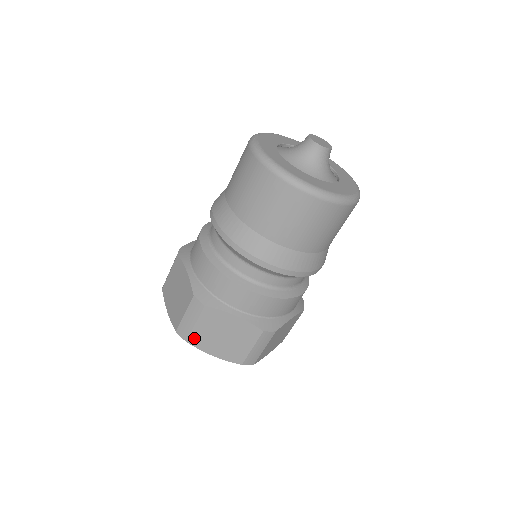
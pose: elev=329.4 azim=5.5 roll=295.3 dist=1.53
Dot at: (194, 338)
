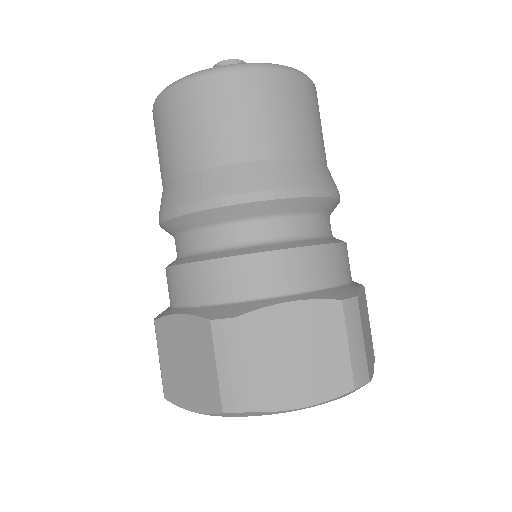
Dot at: (168, 386)
